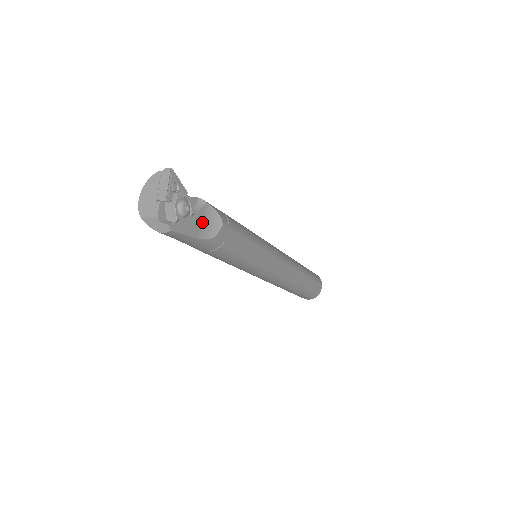
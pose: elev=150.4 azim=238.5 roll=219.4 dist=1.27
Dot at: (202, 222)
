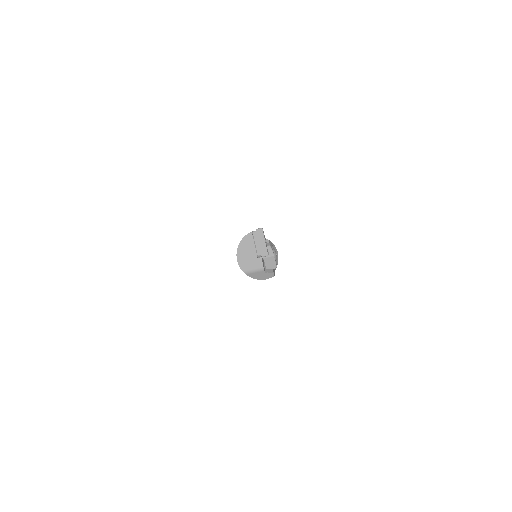
Dot at: occluded
